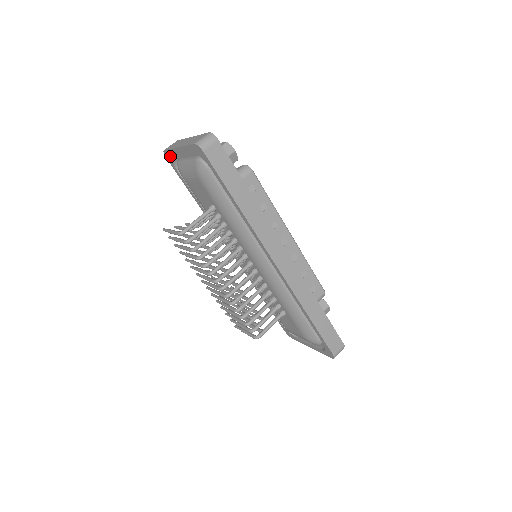
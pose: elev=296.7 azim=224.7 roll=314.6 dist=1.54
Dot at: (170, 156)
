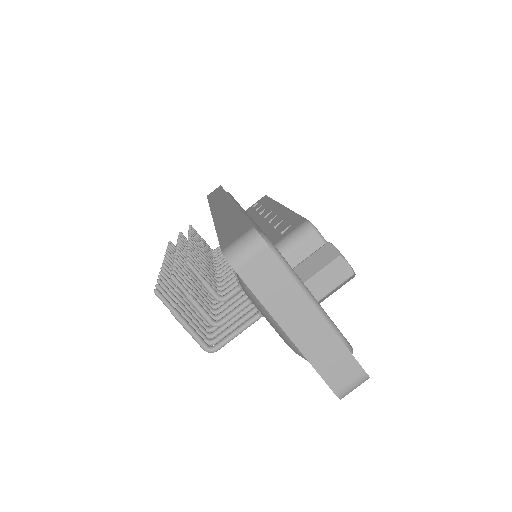
Dot at: occluded
